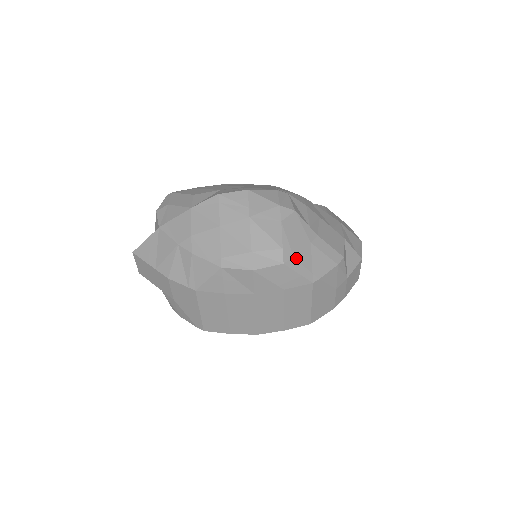
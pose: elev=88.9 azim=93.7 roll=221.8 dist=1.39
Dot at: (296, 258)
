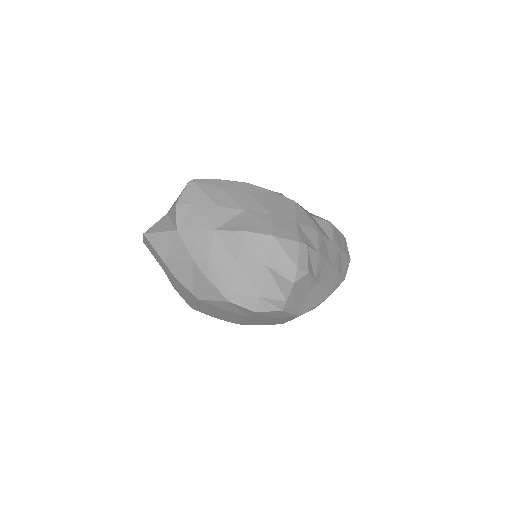
Dot at: (294, 305)
